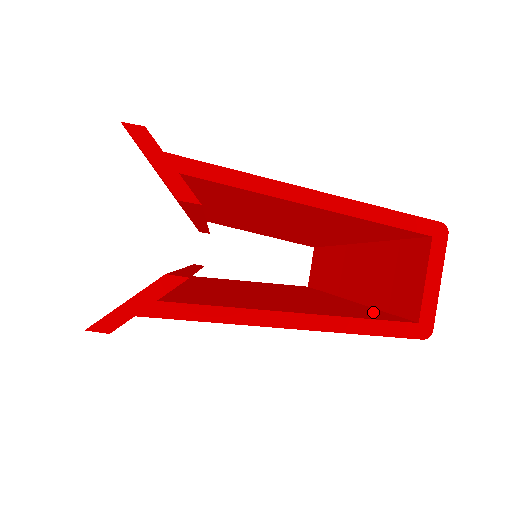
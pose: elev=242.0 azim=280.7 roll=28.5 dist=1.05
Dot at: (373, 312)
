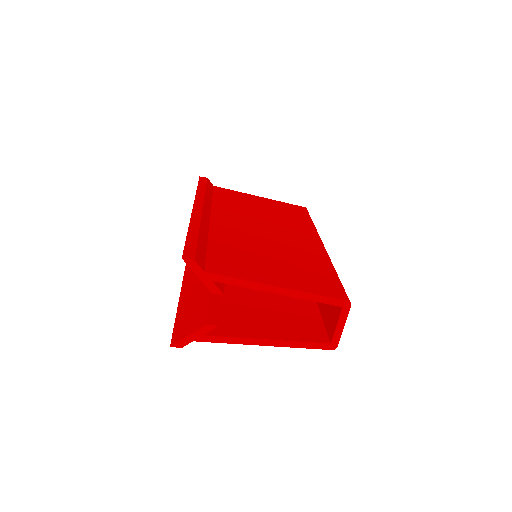
Dot at: (314, 323)
